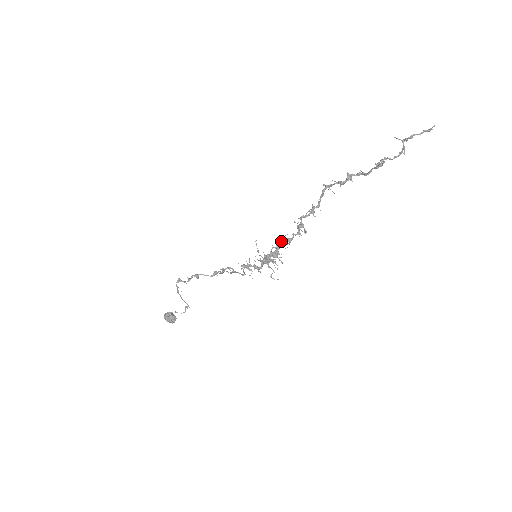
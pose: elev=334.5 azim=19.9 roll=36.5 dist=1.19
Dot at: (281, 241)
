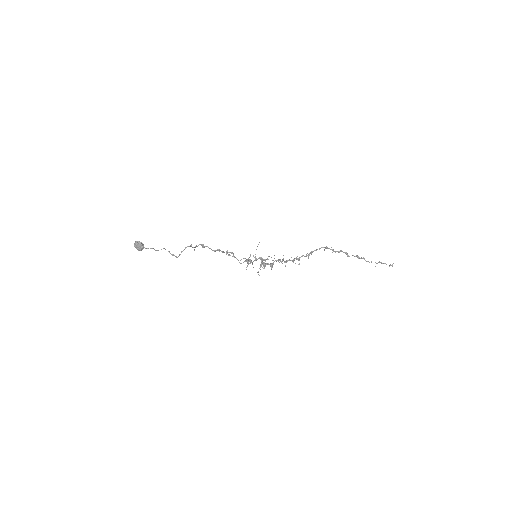
Dot at: (282, 261)
